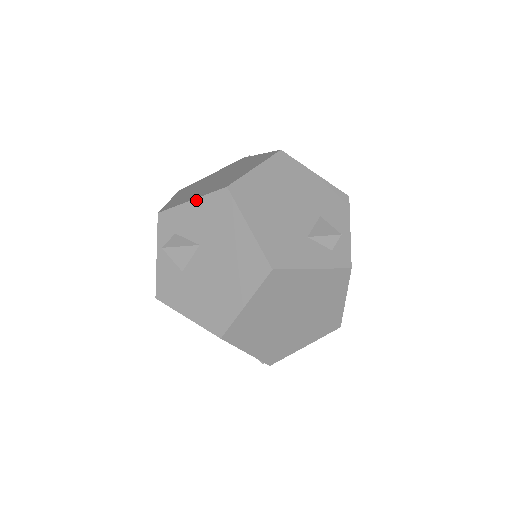
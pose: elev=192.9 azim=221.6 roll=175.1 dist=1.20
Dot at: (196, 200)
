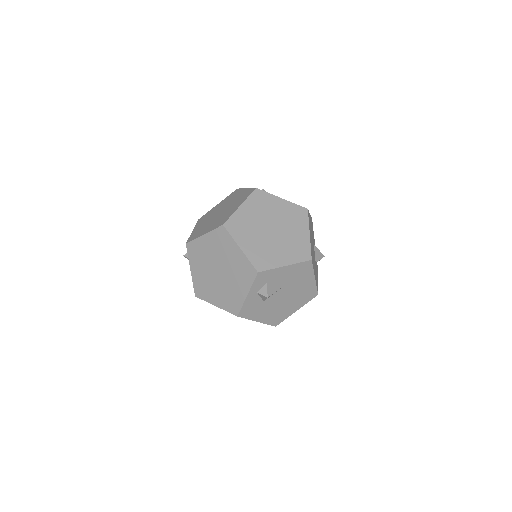
Dot at: (290, 266)
